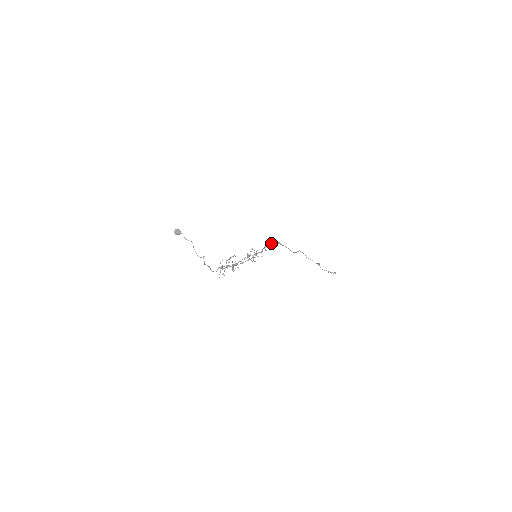
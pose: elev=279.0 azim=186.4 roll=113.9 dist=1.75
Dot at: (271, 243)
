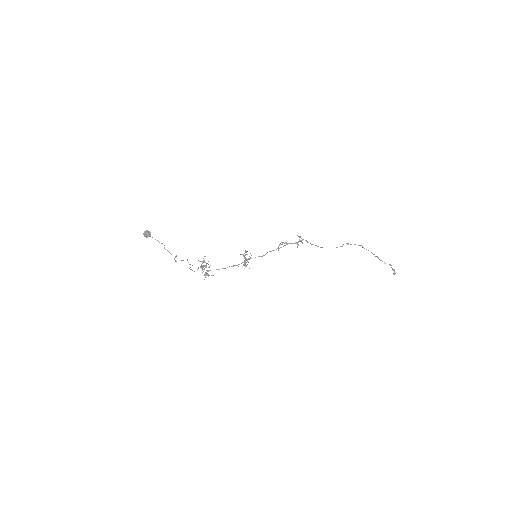
Dot at: (289, 243)
